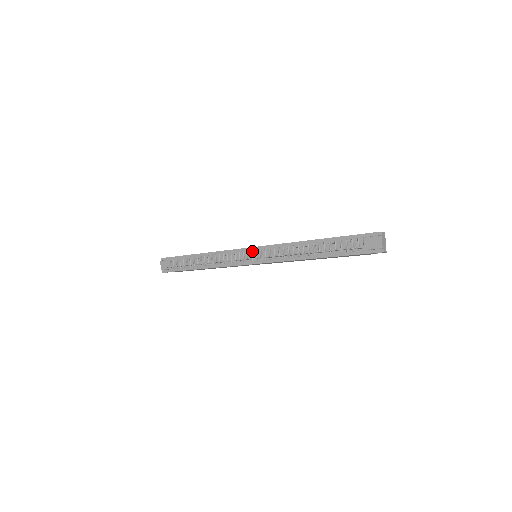
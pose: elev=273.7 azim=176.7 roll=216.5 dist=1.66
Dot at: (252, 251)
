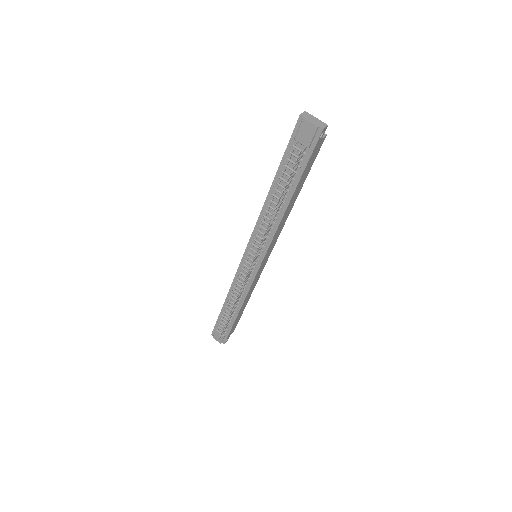
Dot at: (247, 257)
